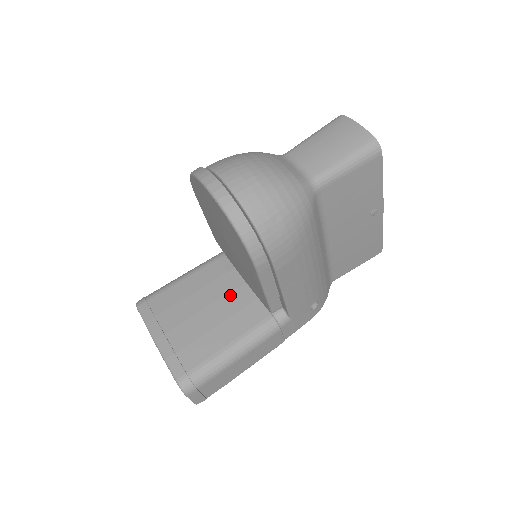
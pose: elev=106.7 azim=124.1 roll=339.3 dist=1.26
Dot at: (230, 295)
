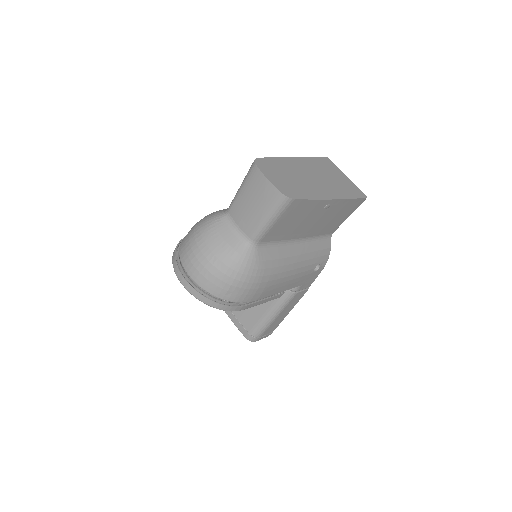
Dot at: occluded
